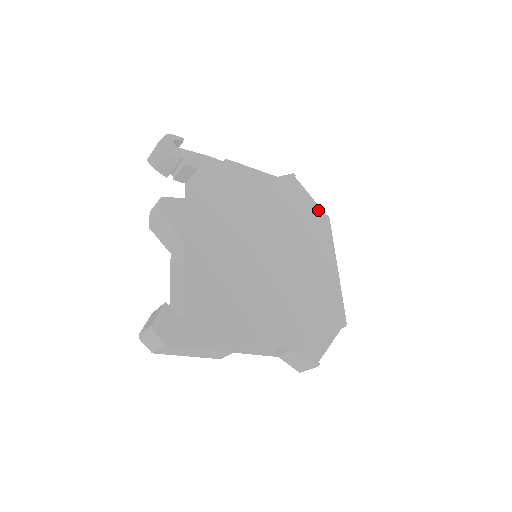
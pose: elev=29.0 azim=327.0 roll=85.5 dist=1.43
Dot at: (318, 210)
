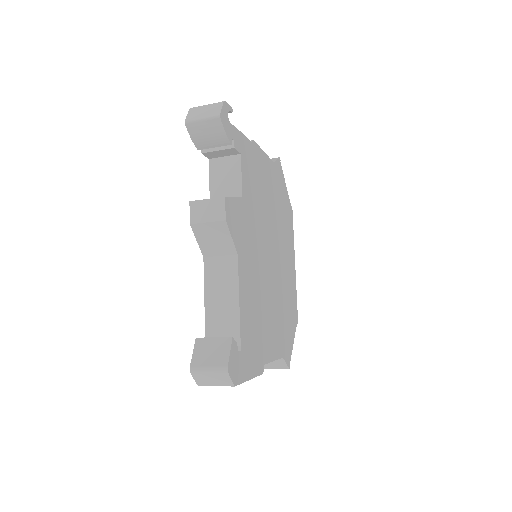
Dot at: (289, 201)
